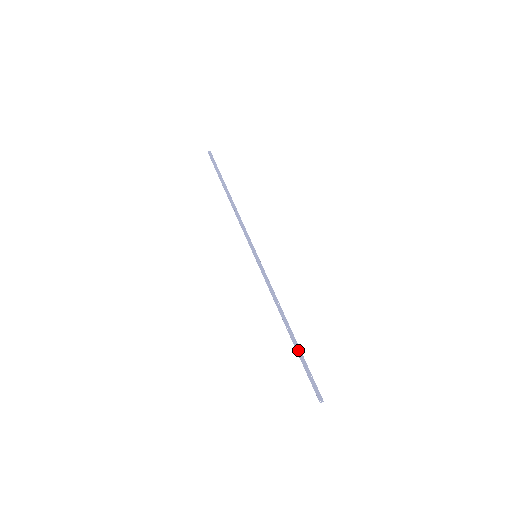
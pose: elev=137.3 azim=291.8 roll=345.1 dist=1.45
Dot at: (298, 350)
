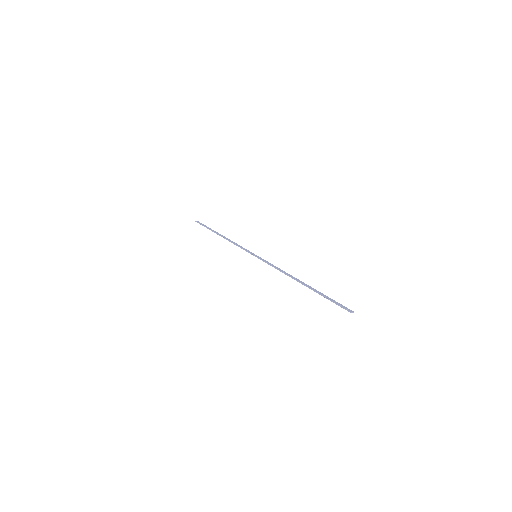
Dot at: (316, 291)
